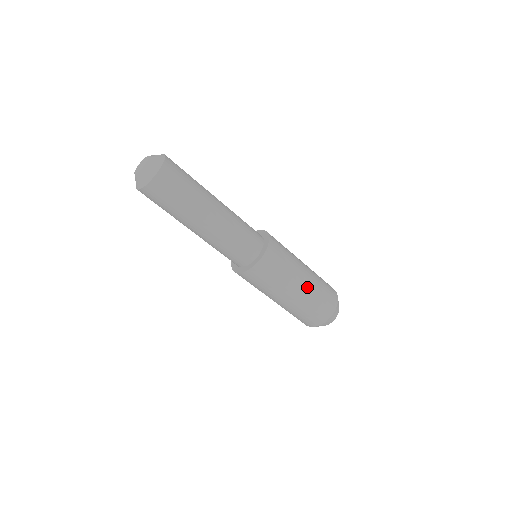
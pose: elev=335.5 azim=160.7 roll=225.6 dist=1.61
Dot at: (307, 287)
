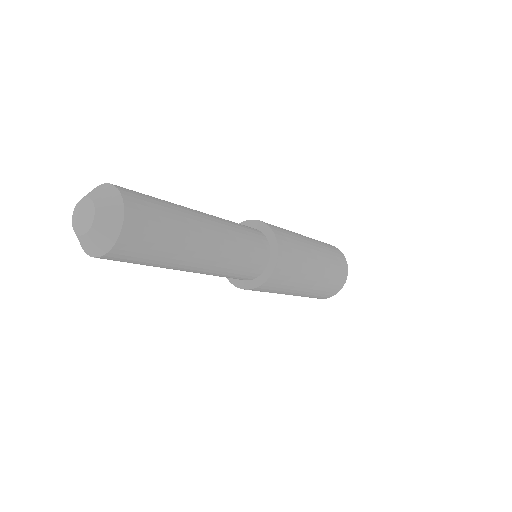
Dot at: (319, 250)
